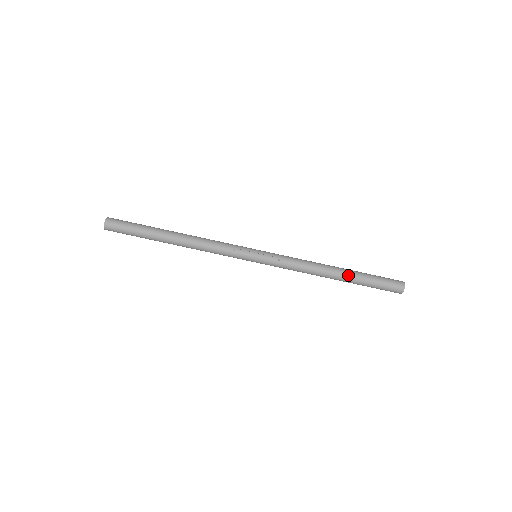
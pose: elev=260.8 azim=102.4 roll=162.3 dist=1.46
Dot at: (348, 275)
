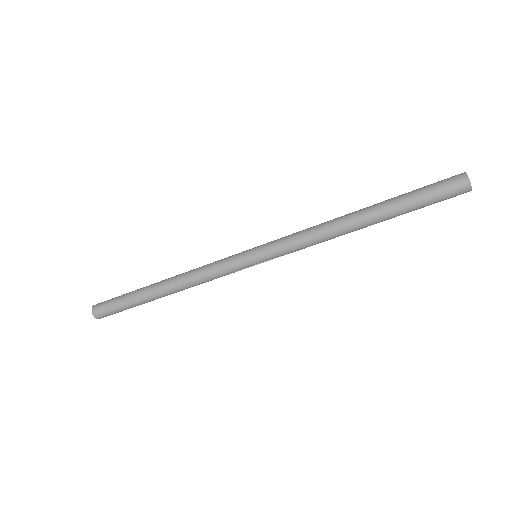
Dot at: occluded
